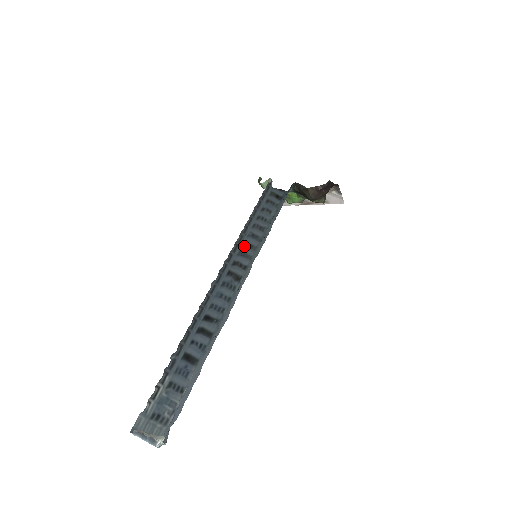
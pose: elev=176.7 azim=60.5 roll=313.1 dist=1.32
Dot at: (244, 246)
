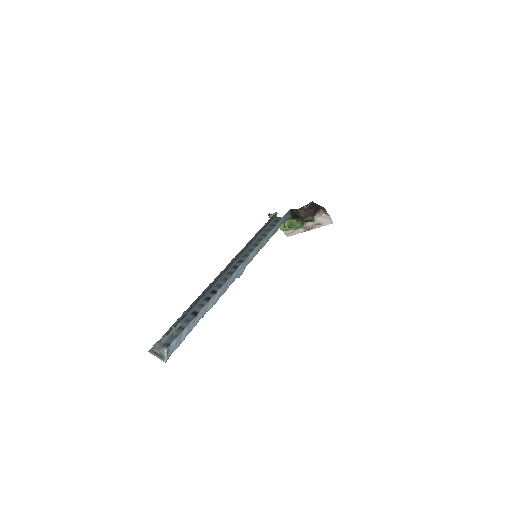
Dot at: (248, 251)
